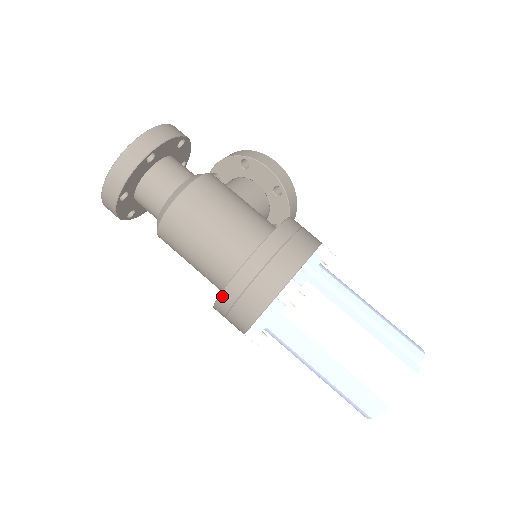
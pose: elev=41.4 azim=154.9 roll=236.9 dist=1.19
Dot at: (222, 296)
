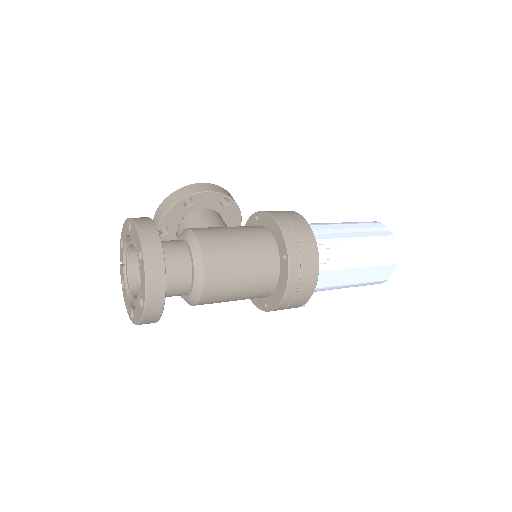
Dot at: (286, 296)
